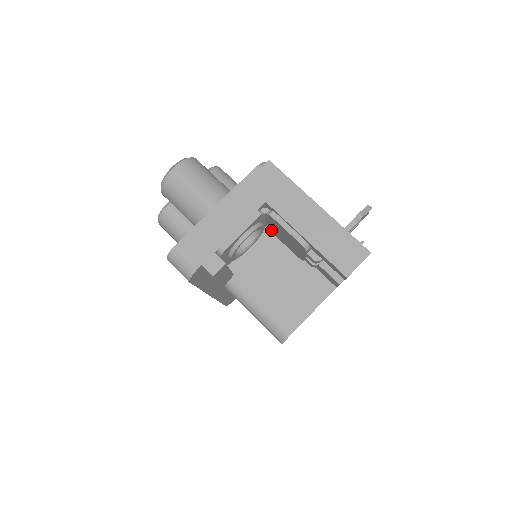
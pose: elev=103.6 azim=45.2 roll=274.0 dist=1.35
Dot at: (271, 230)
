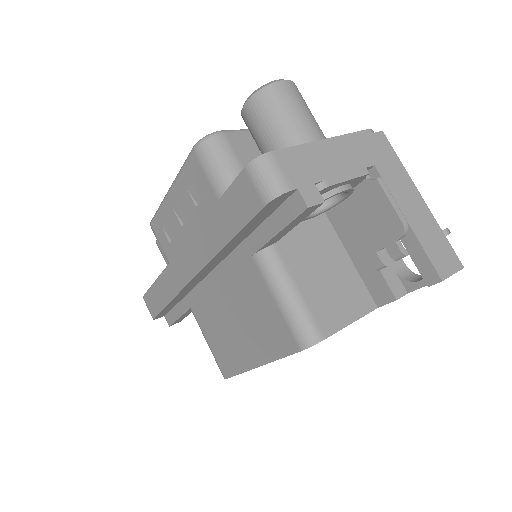
Dot at: (335, 213)
